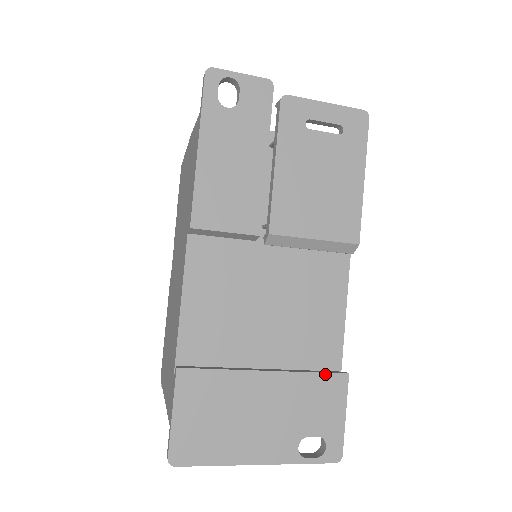
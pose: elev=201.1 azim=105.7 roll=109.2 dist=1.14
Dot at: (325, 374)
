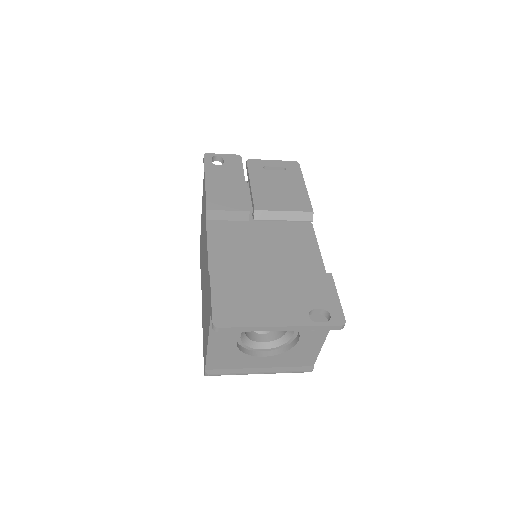
Dot at: (314, 274)
